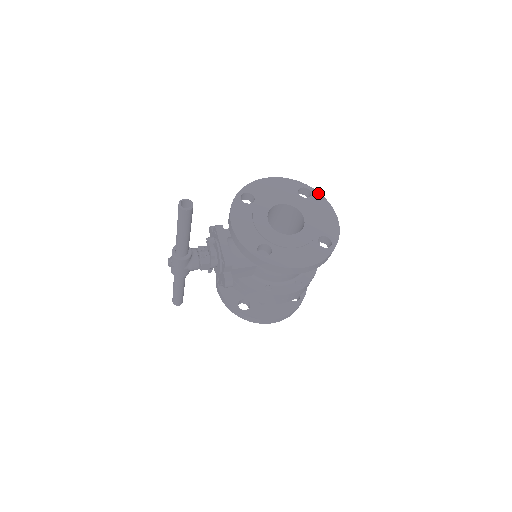
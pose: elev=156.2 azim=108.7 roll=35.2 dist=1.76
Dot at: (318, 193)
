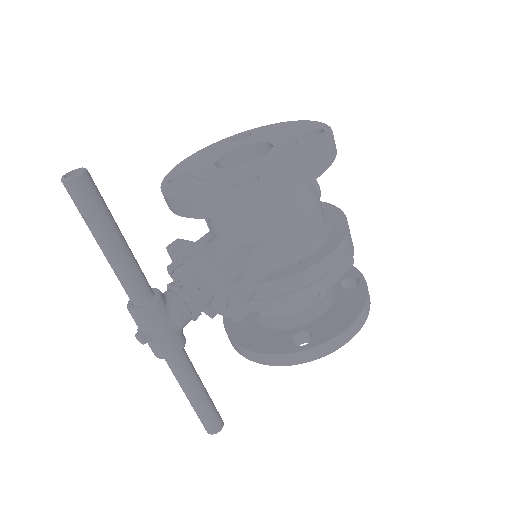
Dot at: (256, 128)
